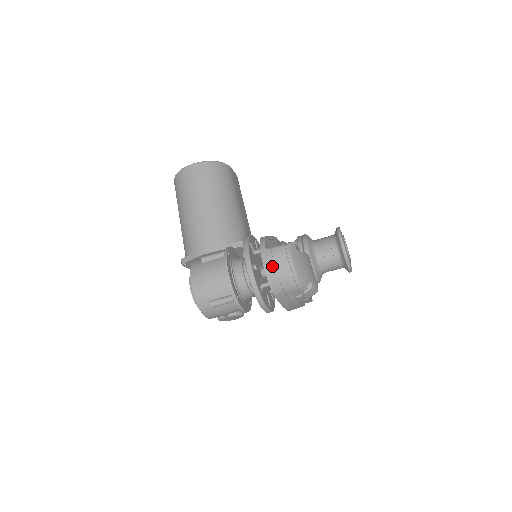
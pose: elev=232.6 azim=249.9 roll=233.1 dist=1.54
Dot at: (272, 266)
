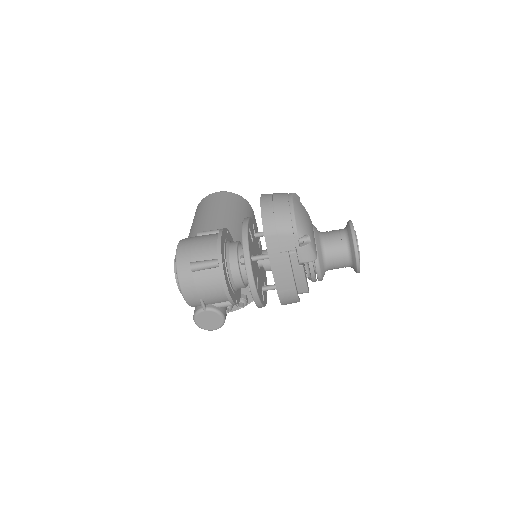
Dot at: (270, 202)
